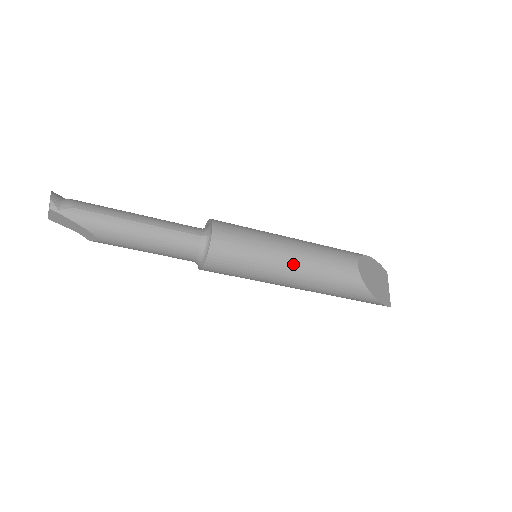
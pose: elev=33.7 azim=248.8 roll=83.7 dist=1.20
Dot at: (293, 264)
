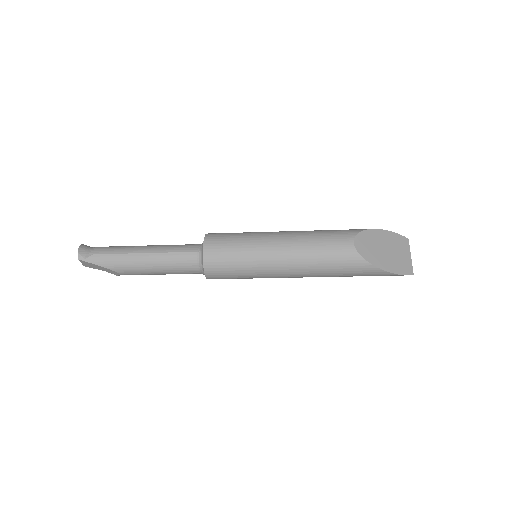
Dot at: (284, 257)
